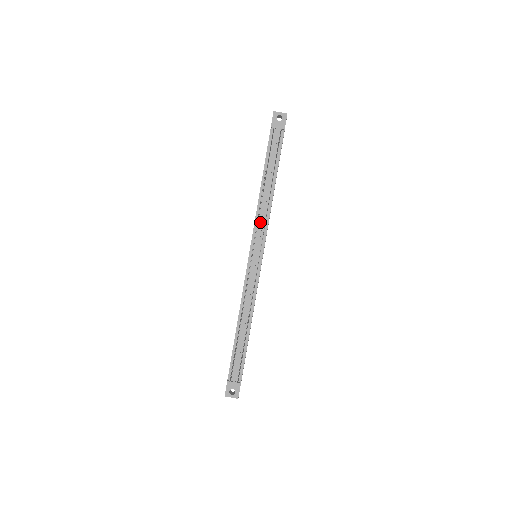
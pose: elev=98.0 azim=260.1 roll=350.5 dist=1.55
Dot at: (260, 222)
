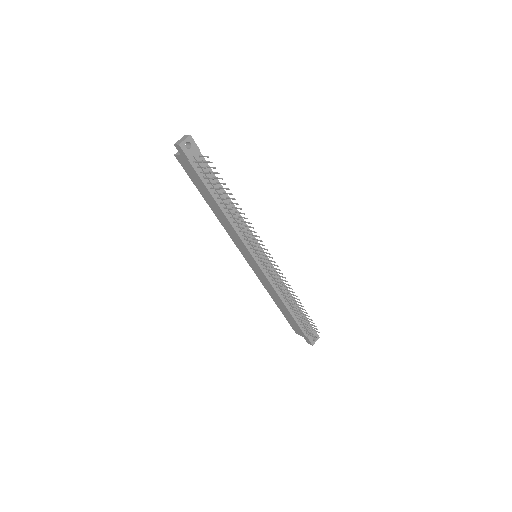
Dot at: (245, 235)
